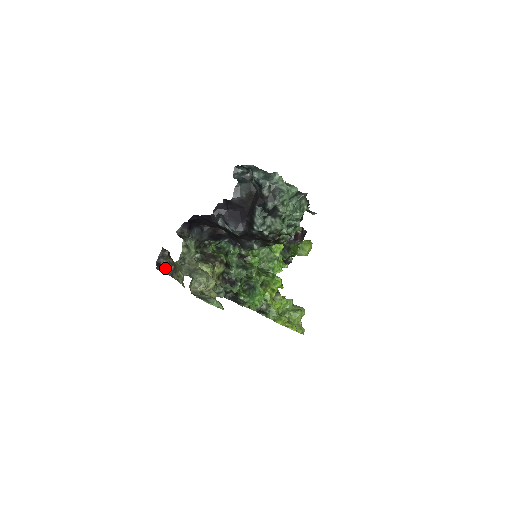
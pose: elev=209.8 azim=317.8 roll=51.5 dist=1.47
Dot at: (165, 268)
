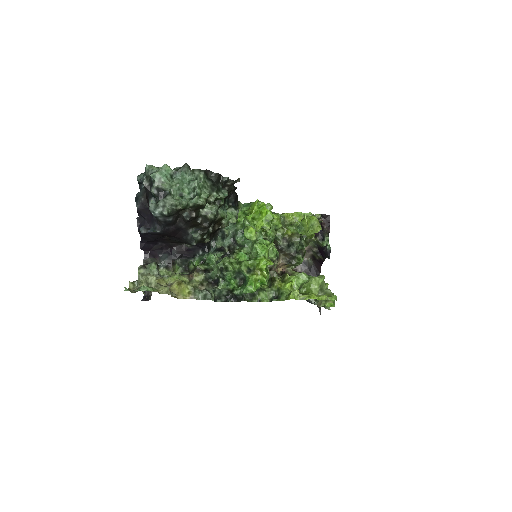
Dot at: occluded
